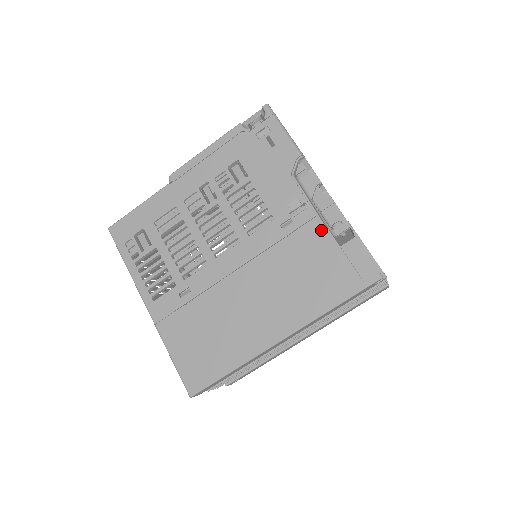
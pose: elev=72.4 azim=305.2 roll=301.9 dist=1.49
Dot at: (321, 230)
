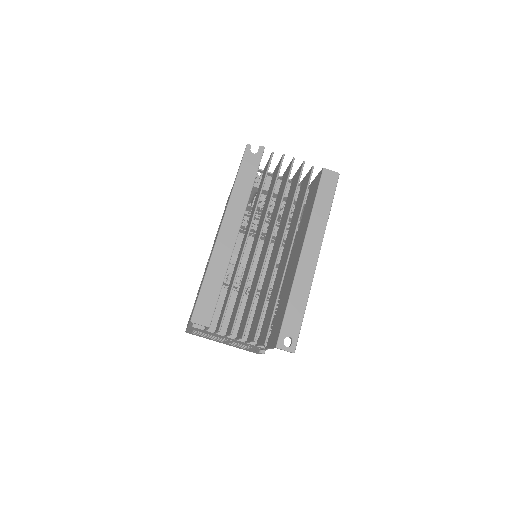
Dot at: occluded
